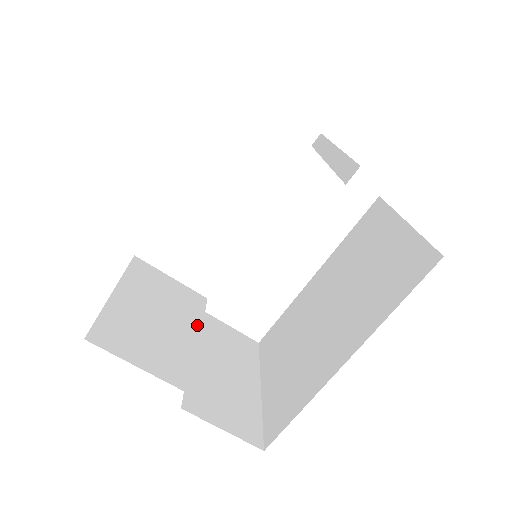
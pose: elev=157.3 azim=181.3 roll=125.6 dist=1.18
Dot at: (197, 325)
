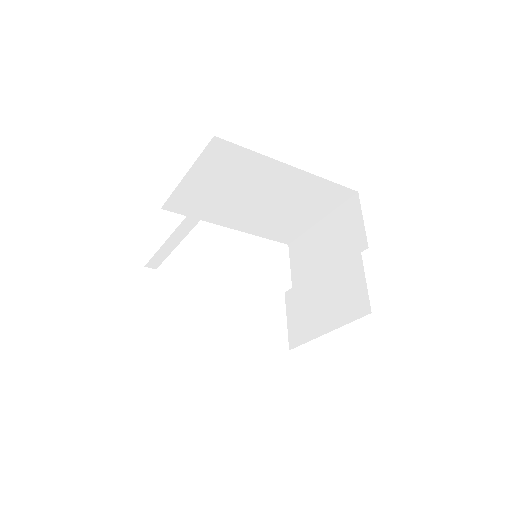
Dot at: occluded
